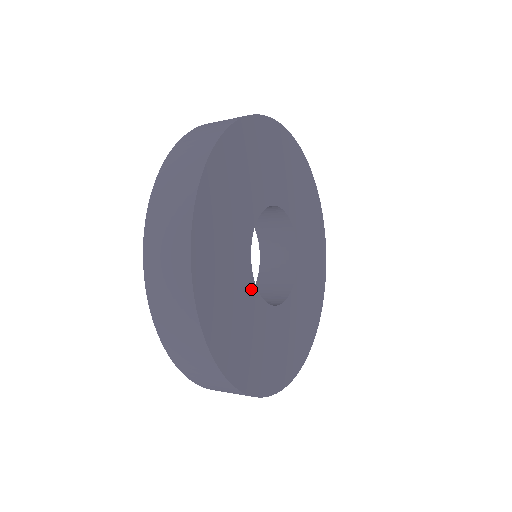
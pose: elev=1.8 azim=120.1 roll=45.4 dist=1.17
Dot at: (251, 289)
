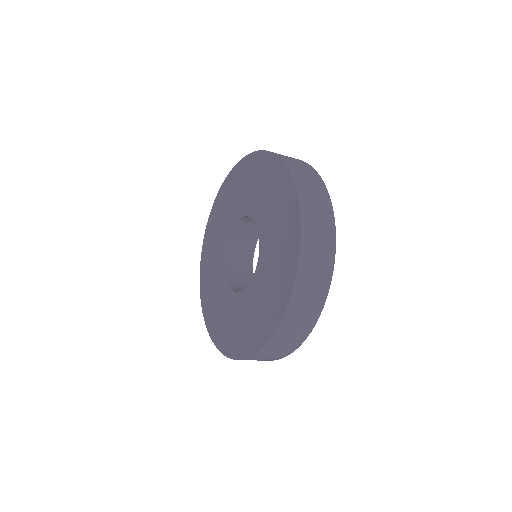
Dot at: occluded
